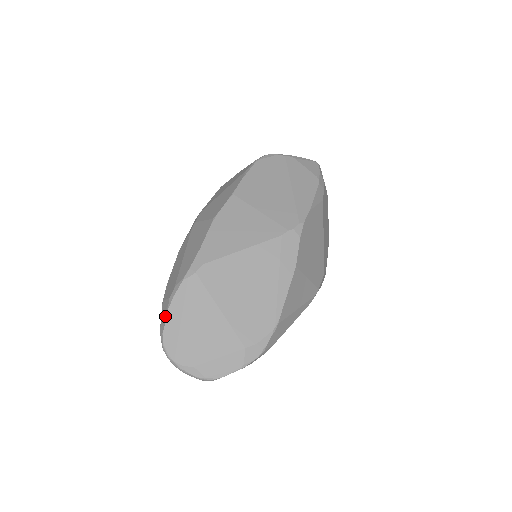
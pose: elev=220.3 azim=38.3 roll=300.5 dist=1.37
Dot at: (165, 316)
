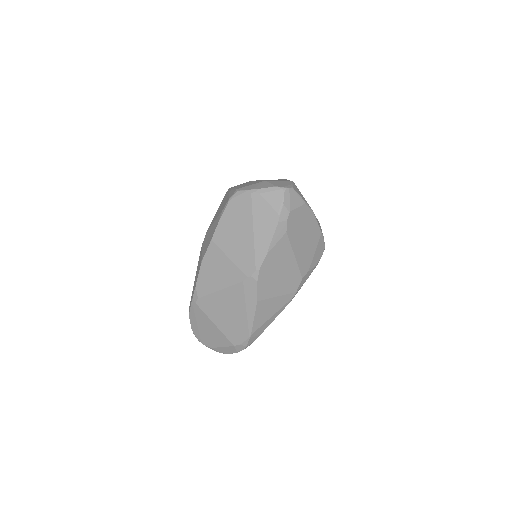
Dot at: (190, 320)
